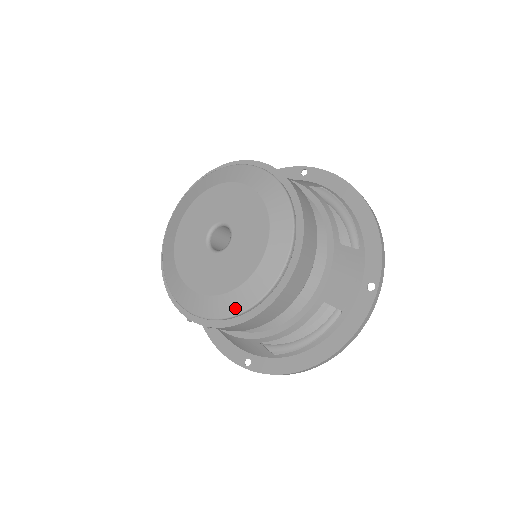
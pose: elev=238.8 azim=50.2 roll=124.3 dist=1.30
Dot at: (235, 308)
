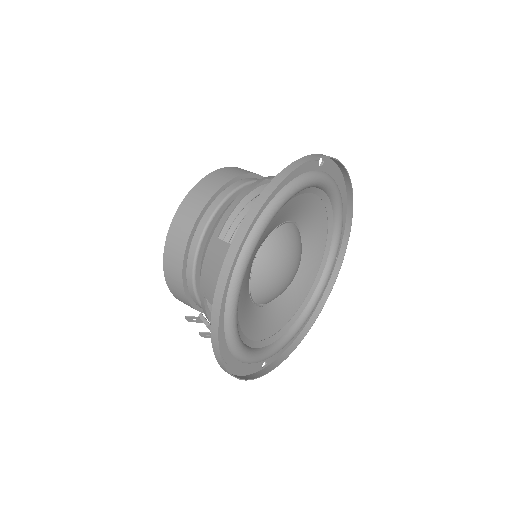
Dot at: occluded
